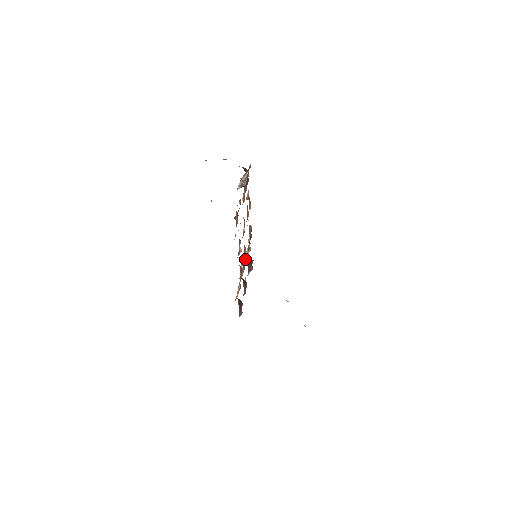
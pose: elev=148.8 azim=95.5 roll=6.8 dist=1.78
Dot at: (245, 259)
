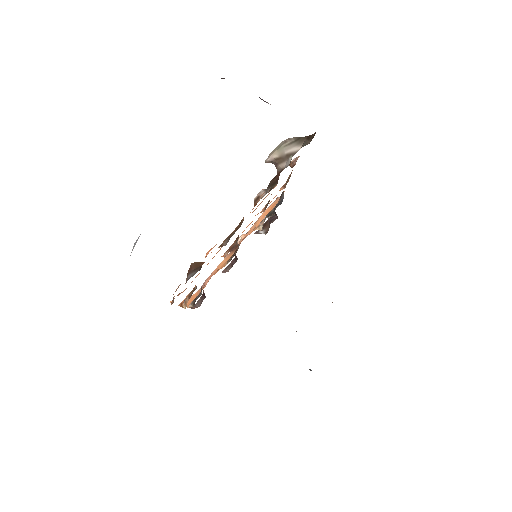
Dot at: (255, 225)
